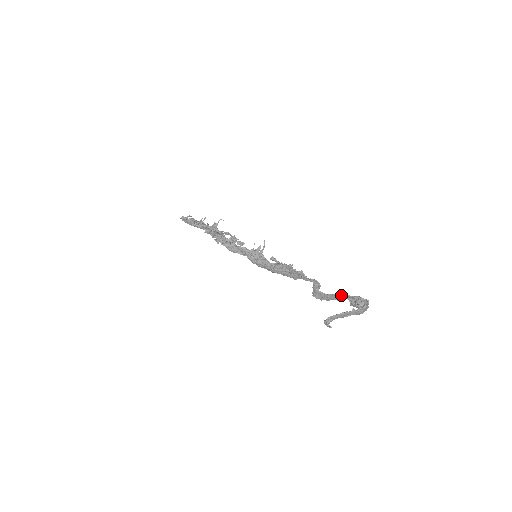
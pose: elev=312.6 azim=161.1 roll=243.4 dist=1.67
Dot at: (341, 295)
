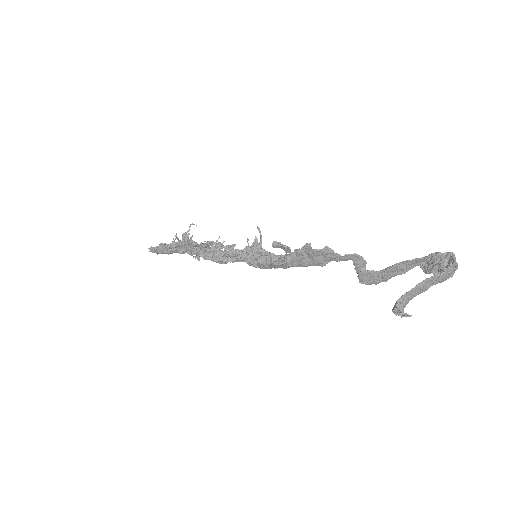
Dot at: (404, 263)
